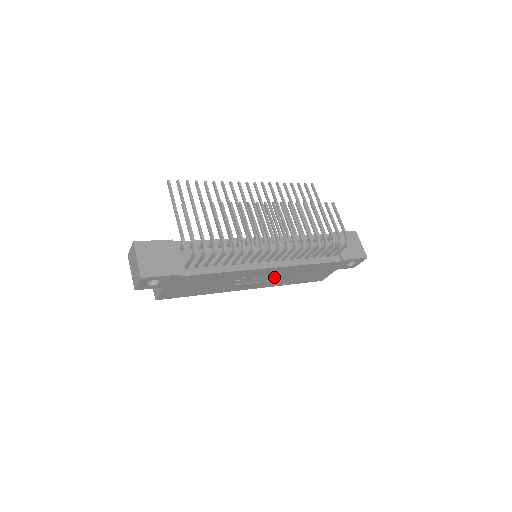
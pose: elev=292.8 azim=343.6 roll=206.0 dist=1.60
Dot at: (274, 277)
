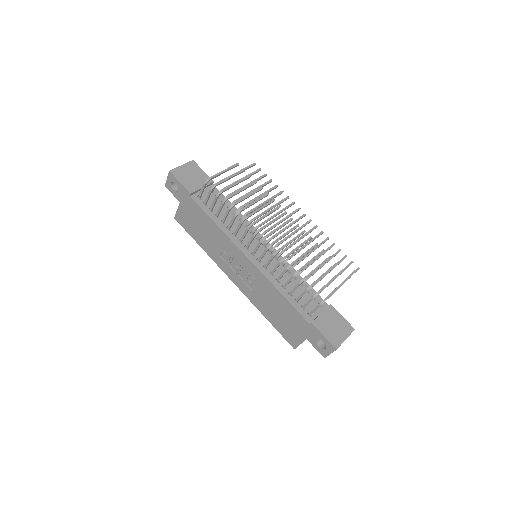
Dot at: (253, 285)
